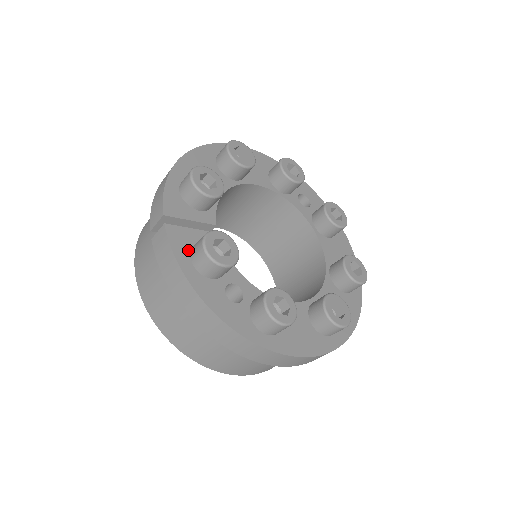
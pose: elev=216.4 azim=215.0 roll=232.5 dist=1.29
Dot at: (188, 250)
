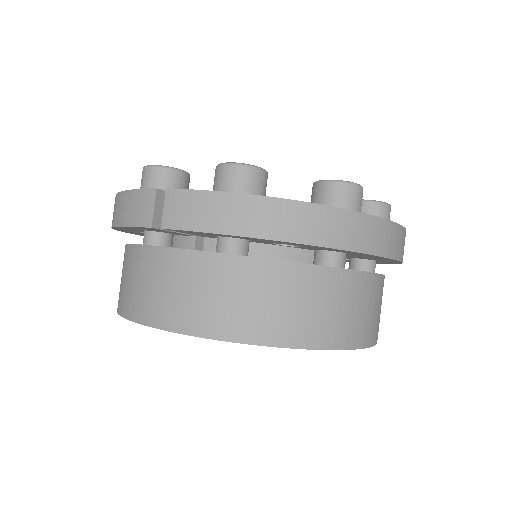
Dot at: occluded
